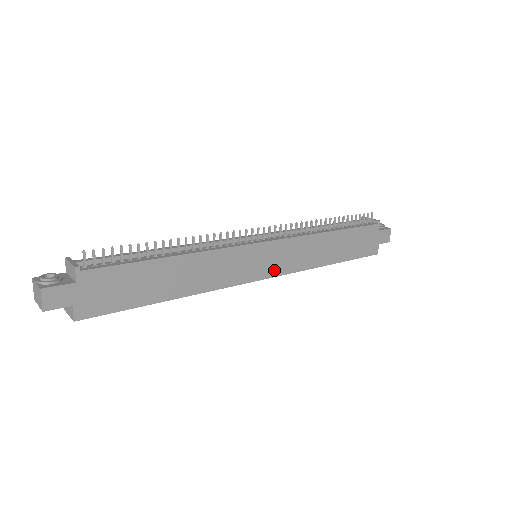
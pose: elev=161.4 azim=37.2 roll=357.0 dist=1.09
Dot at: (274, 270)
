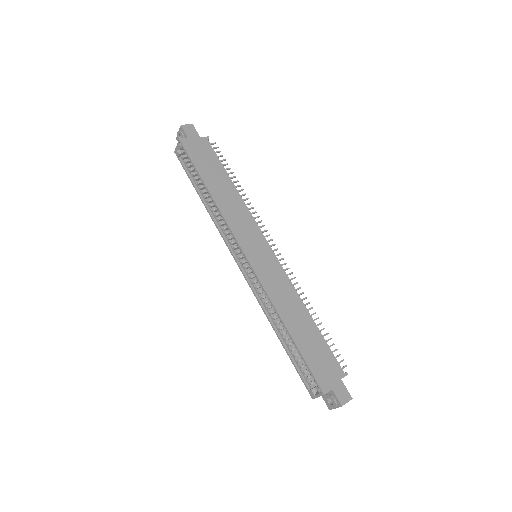
Dot at: (257, 265)
